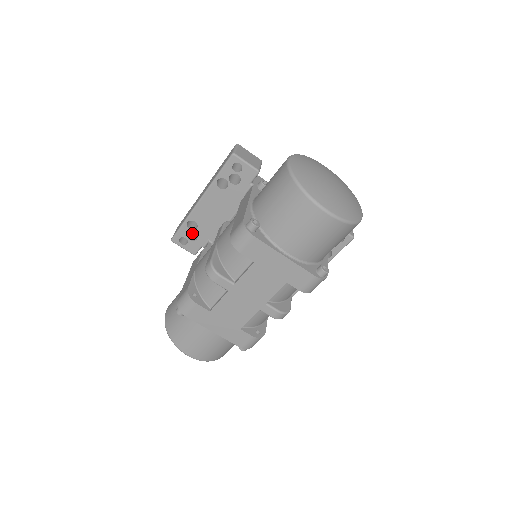
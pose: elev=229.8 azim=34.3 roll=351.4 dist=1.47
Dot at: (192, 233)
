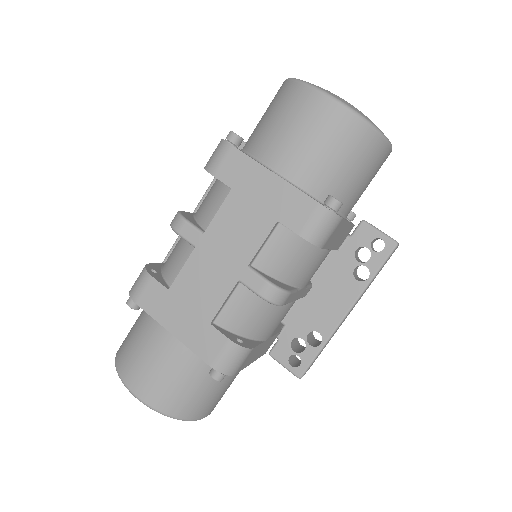
Dot at: occluded
